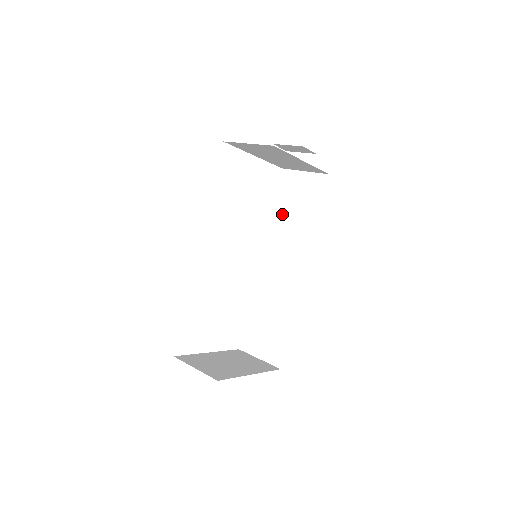
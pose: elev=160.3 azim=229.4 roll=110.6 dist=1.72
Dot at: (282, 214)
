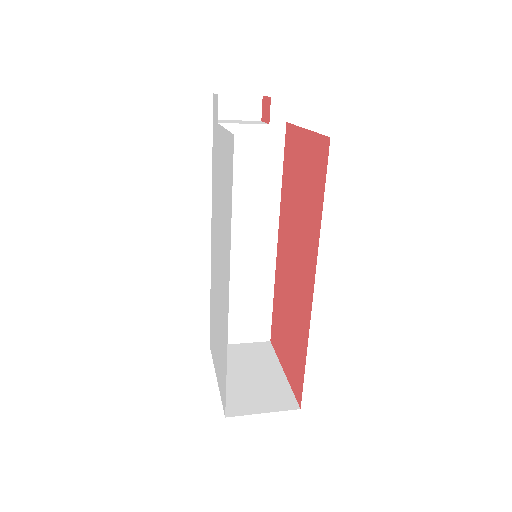
Dot at: occluded
